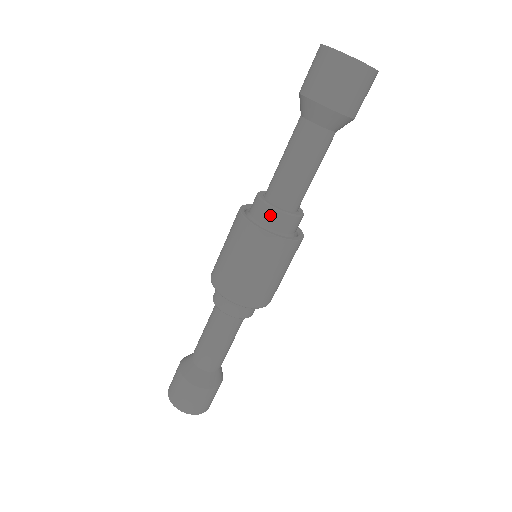
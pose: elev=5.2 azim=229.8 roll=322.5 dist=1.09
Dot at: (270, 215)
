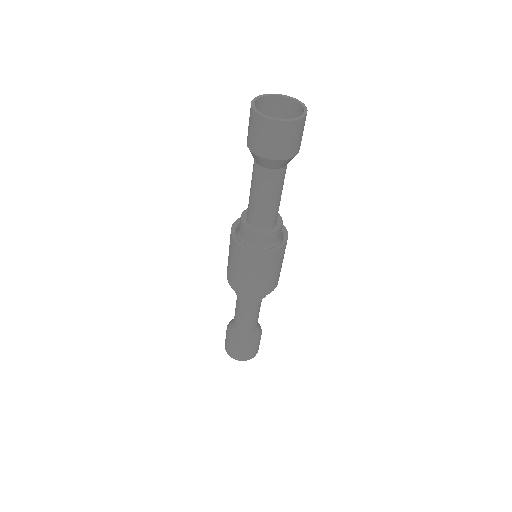
Dot at: (276, 235)
